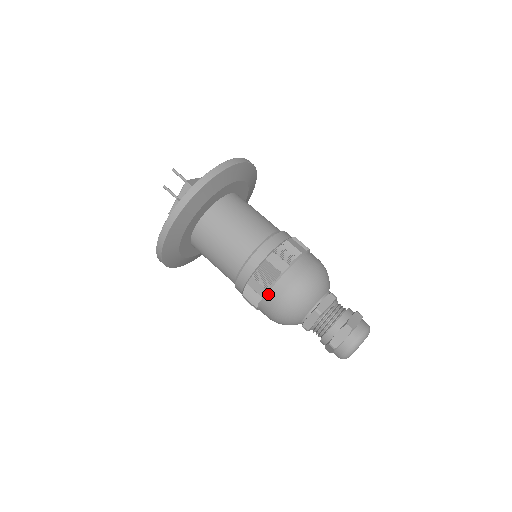
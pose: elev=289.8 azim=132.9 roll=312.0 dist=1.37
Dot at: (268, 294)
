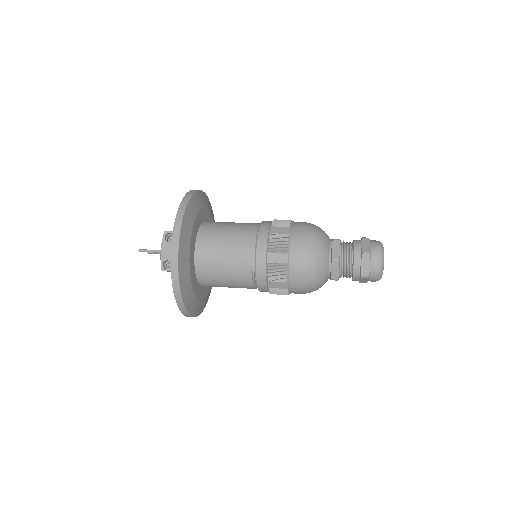
Dot at: occluded
